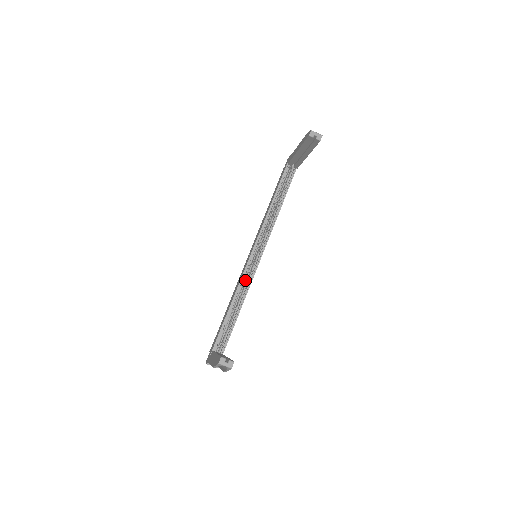
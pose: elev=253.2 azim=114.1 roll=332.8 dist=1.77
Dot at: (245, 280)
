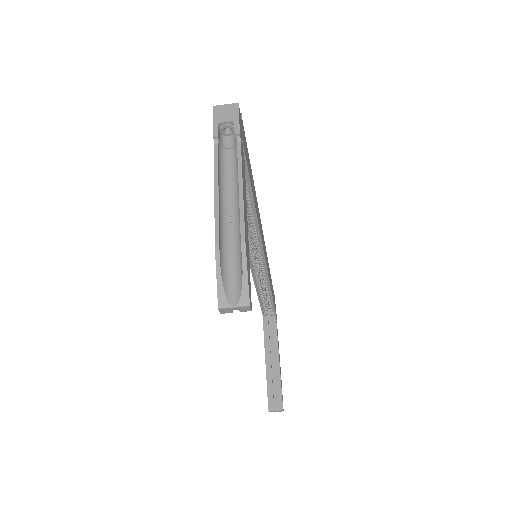
Dot at: occluded
